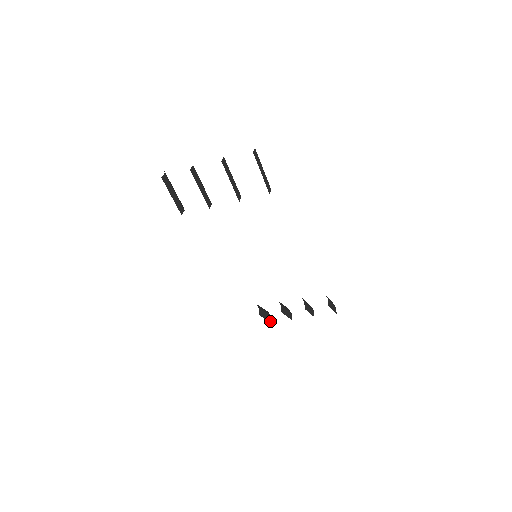
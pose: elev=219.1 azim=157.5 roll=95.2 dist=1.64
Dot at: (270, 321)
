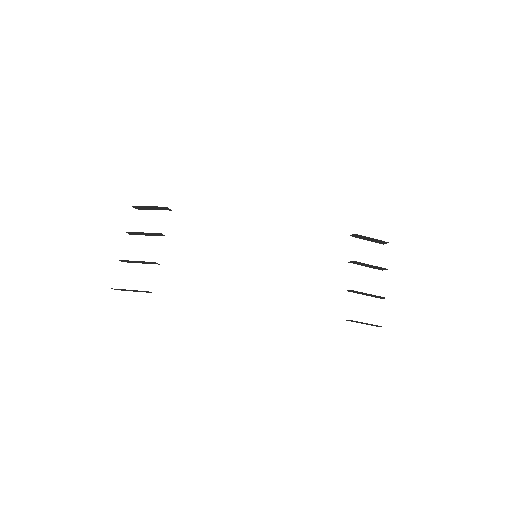
Dot at: occluded
